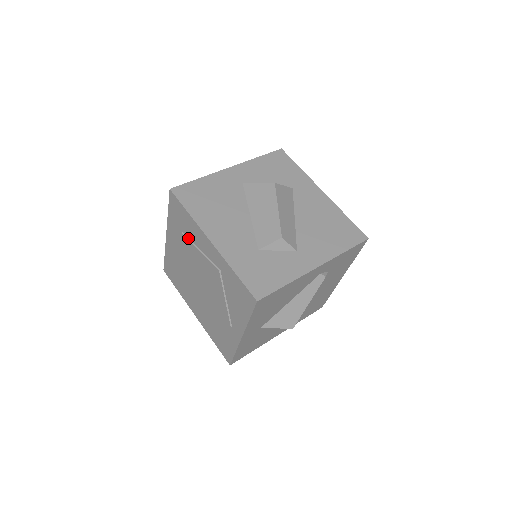
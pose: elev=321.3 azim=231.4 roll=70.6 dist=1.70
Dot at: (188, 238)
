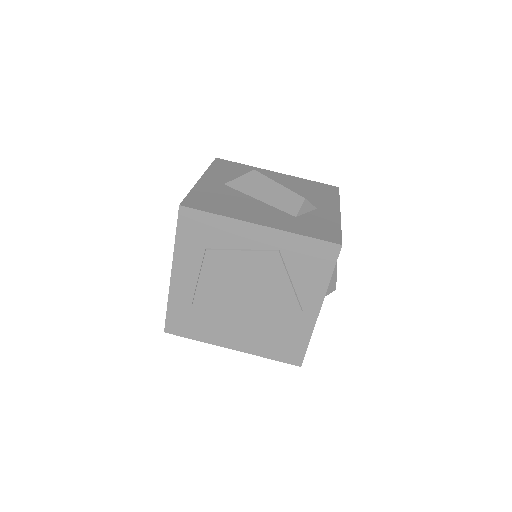
Dot at: (218, 249)
